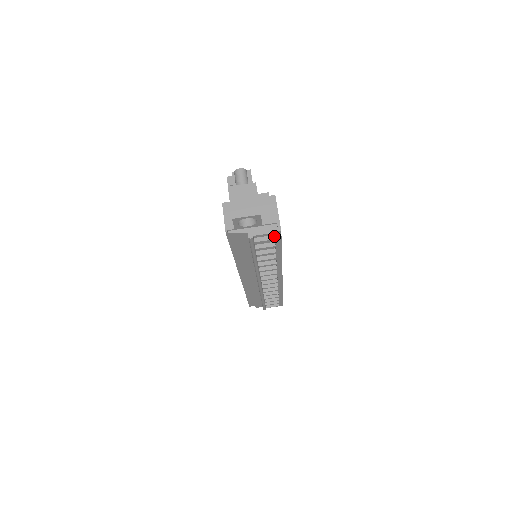
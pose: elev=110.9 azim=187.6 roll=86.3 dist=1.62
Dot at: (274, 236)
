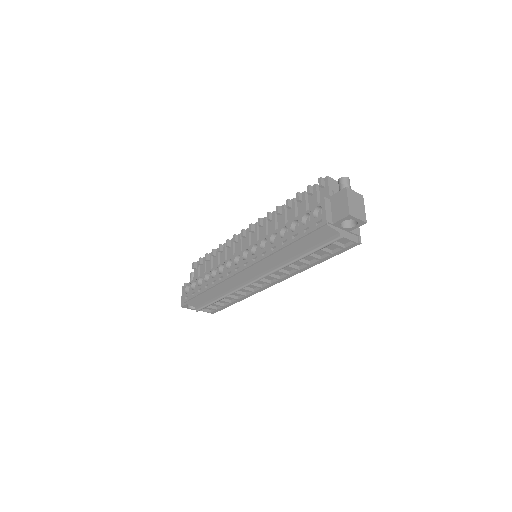
Dot at: (344, 245)
